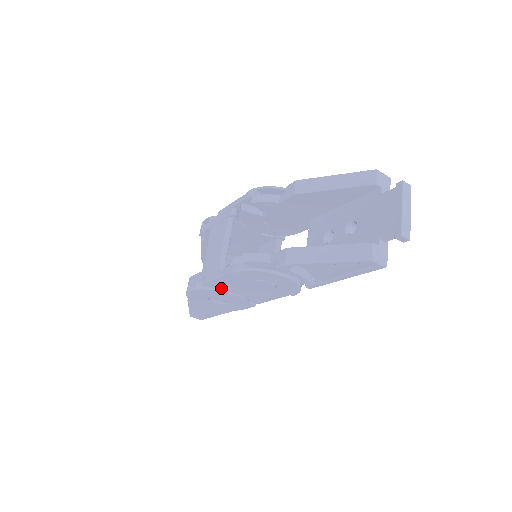
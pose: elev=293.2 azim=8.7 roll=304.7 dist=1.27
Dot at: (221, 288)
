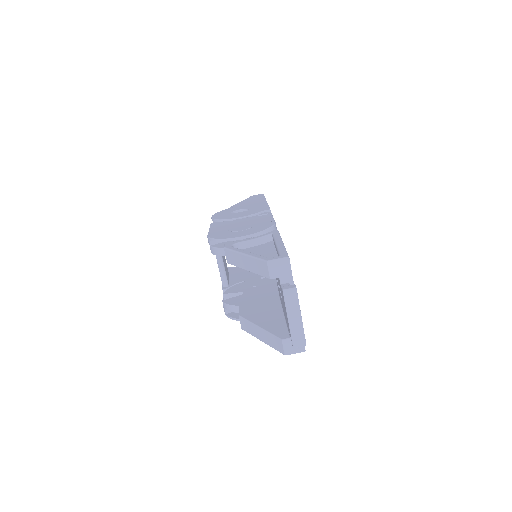
Dot at: occluded
